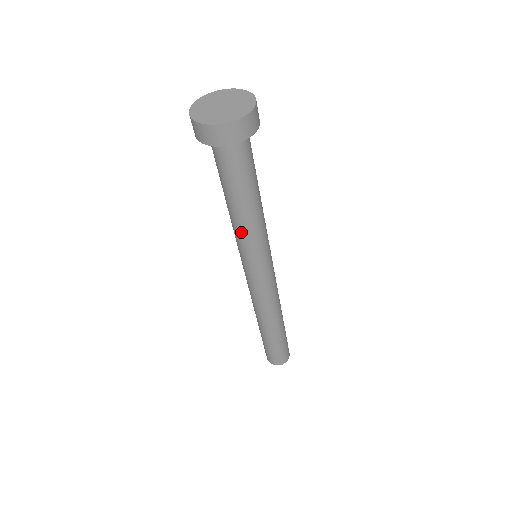
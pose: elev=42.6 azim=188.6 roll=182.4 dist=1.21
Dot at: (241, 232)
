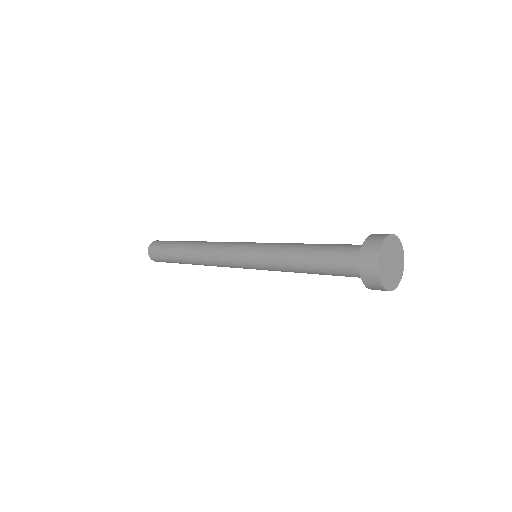
Dot at: (280, 260)
